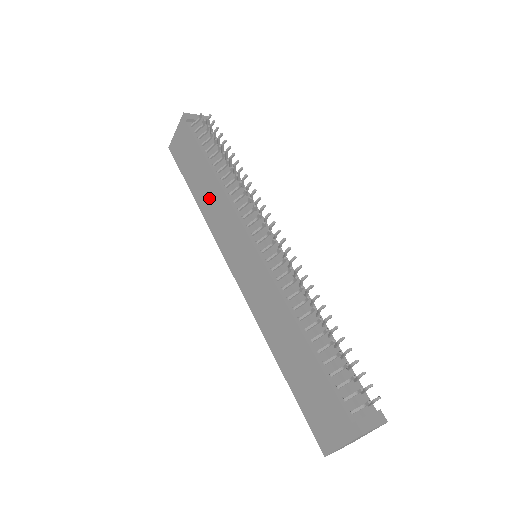
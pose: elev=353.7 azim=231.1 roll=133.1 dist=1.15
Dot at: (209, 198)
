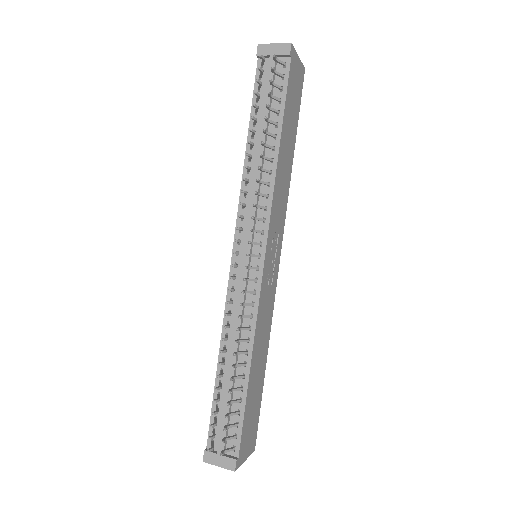
Dot at: occluded
